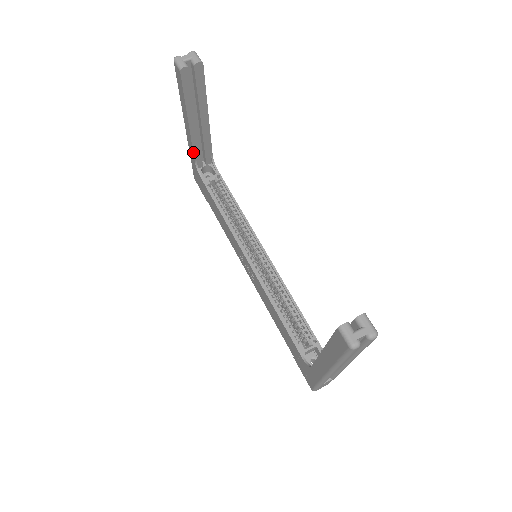
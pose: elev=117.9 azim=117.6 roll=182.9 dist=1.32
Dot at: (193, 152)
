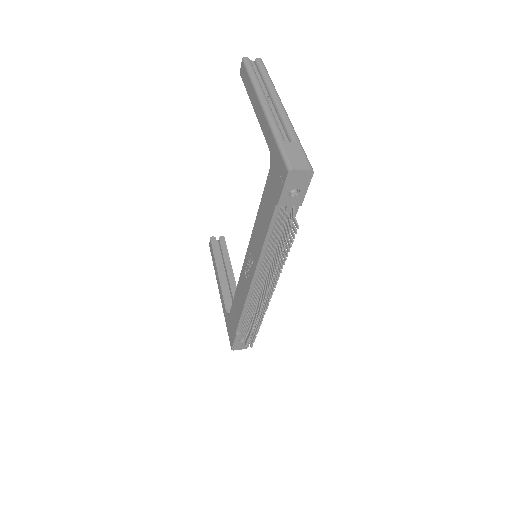
Dot at: (223, 300)
